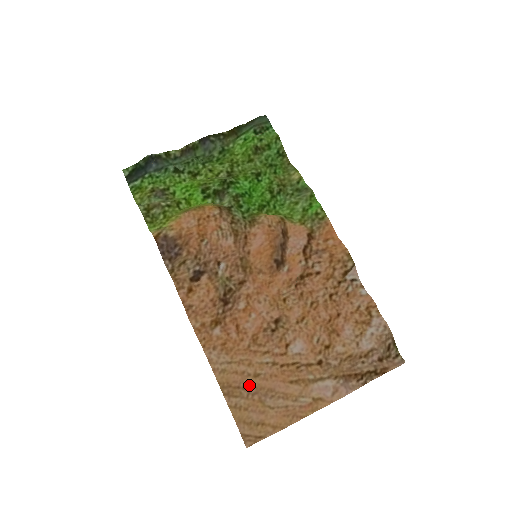
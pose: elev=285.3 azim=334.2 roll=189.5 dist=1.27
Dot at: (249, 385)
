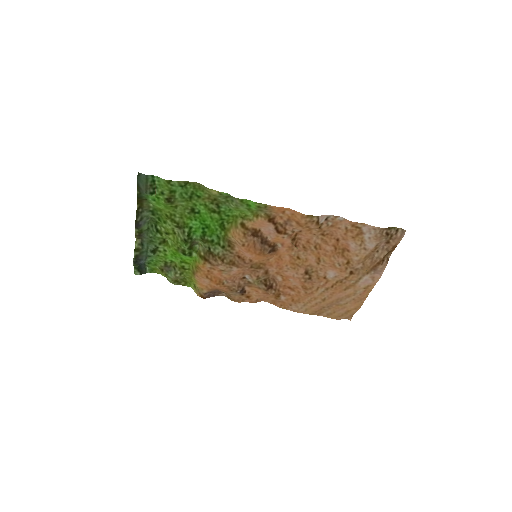
Dot at: (325, 305)
